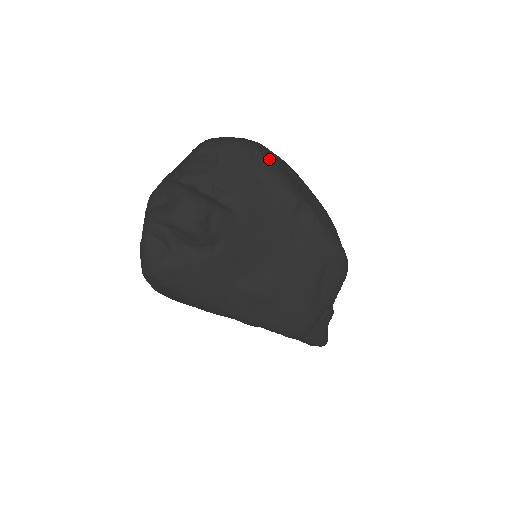
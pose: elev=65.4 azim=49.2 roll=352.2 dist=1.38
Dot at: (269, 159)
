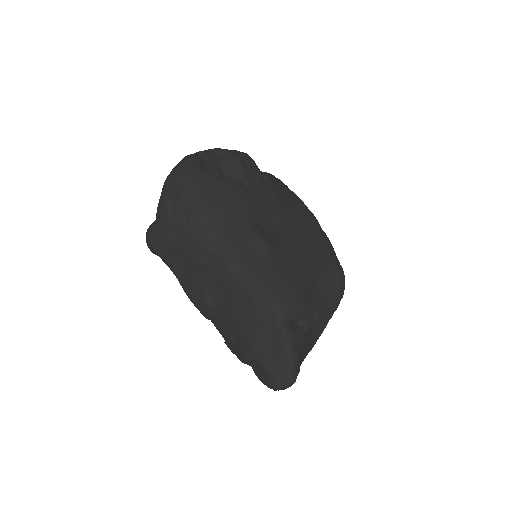
Dot at: occluded
